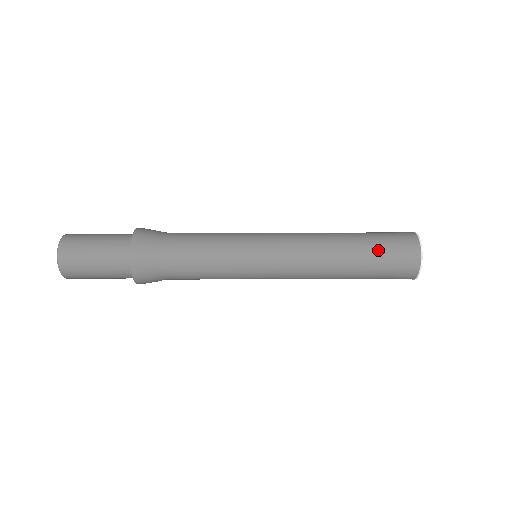
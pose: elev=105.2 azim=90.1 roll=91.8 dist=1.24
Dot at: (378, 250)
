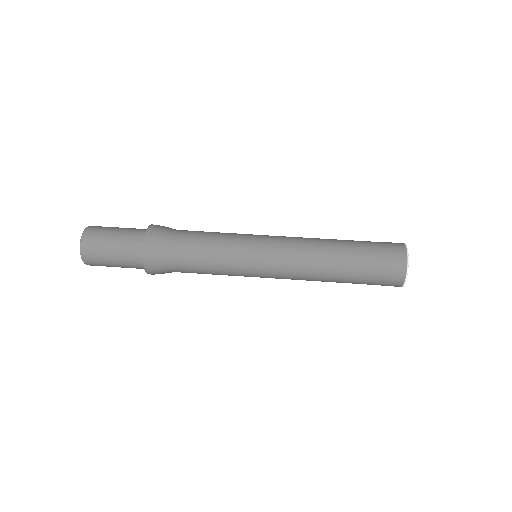
Dot at: (367, 251)
